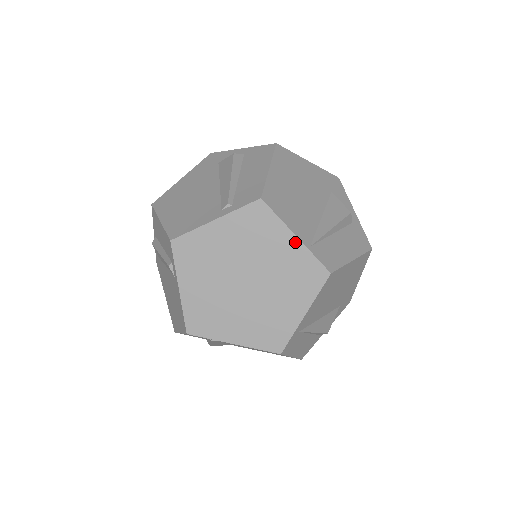
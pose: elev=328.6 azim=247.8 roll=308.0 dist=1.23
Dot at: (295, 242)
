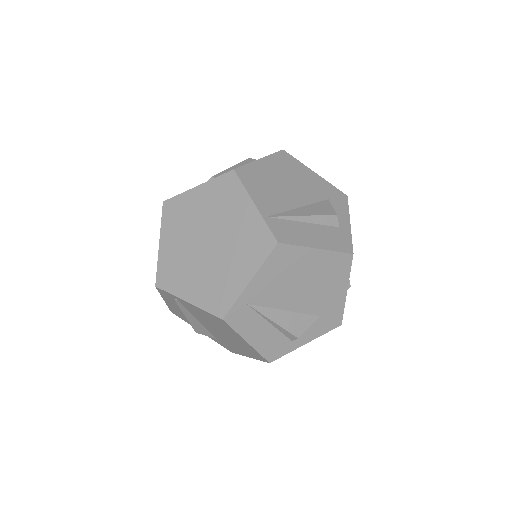
Dot at: (253, 210)
